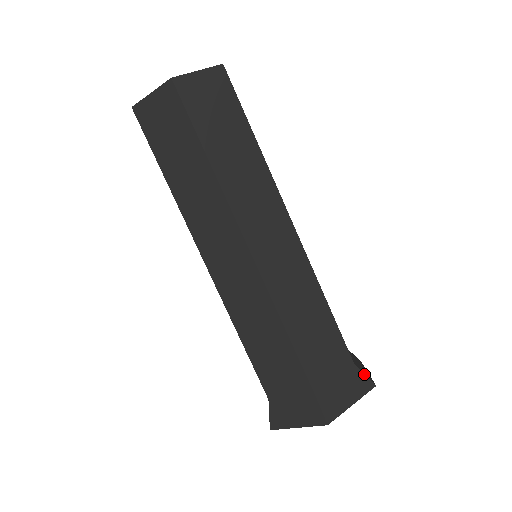
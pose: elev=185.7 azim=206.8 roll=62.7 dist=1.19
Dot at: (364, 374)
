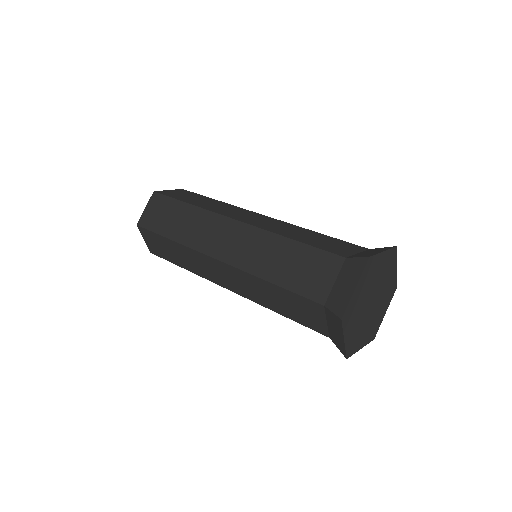
Dot at: (356, 258)
